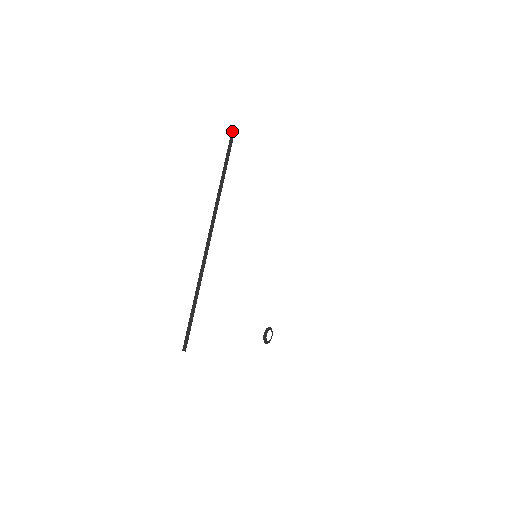
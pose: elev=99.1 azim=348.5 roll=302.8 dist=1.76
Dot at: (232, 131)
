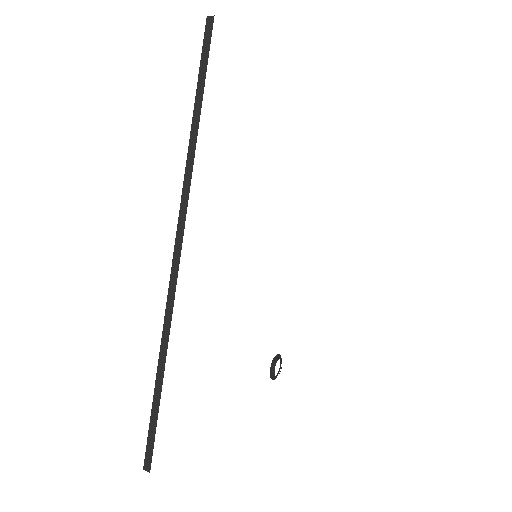
Dot at: (206, 27)
